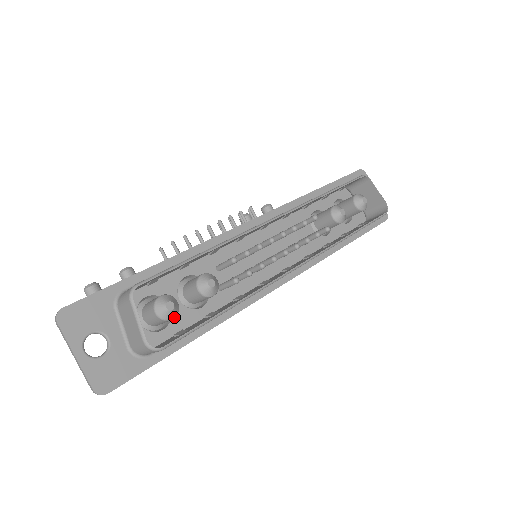
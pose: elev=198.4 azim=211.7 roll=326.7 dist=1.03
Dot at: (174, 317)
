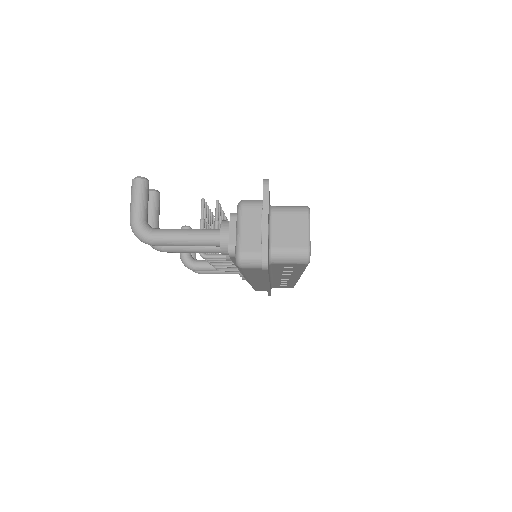
Dot at: occluded
